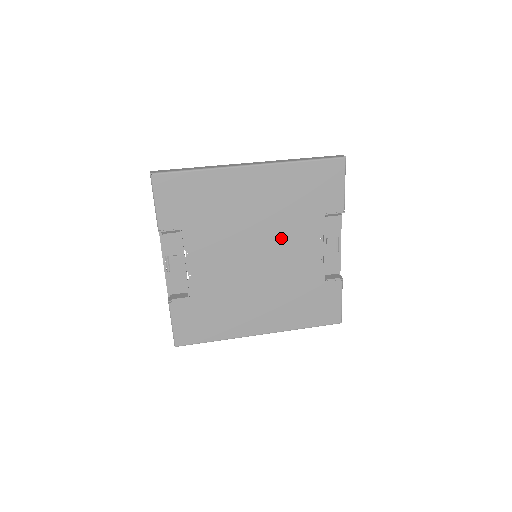
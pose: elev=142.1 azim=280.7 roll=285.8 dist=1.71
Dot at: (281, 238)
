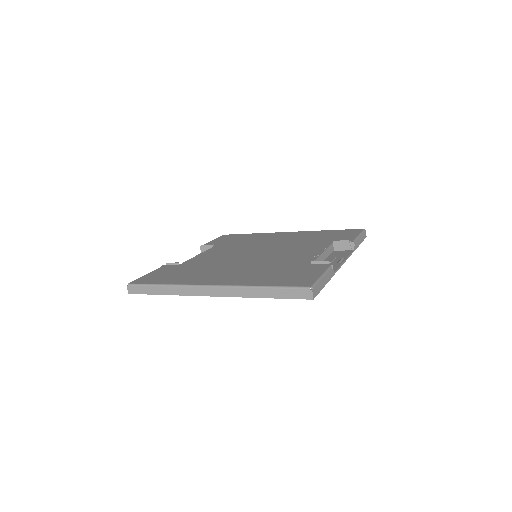
Dot at: (285, 249)
